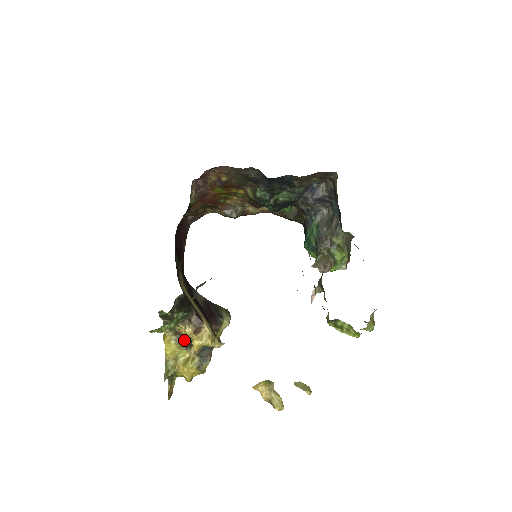
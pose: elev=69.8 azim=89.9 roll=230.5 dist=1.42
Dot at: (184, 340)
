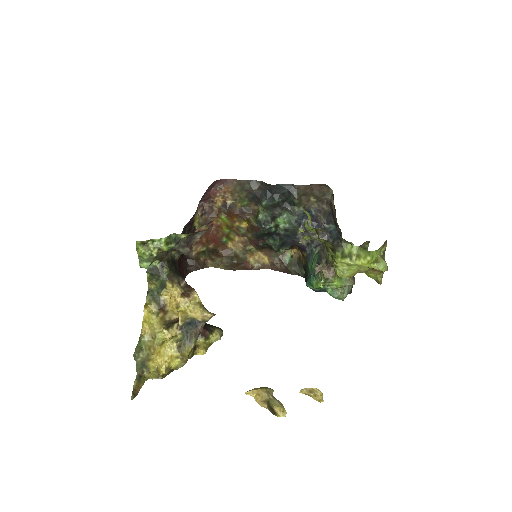
Dot at: (167, 319)
